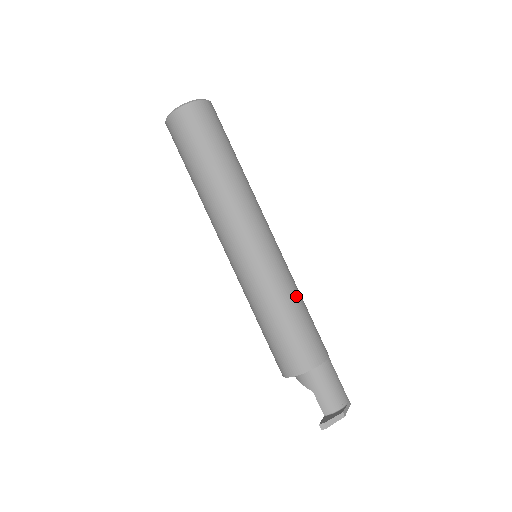
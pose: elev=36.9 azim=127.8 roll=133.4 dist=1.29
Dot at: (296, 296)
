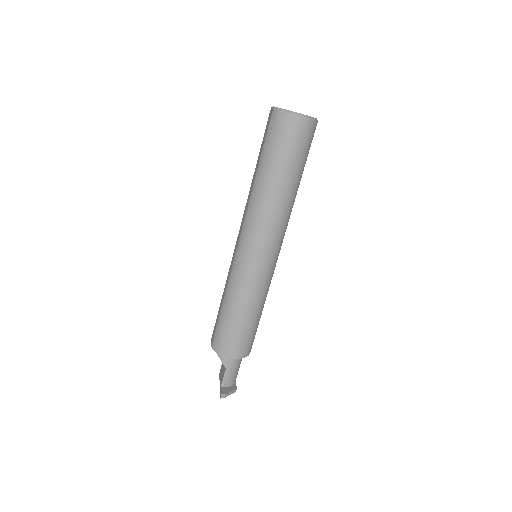
Dot at: occluded
